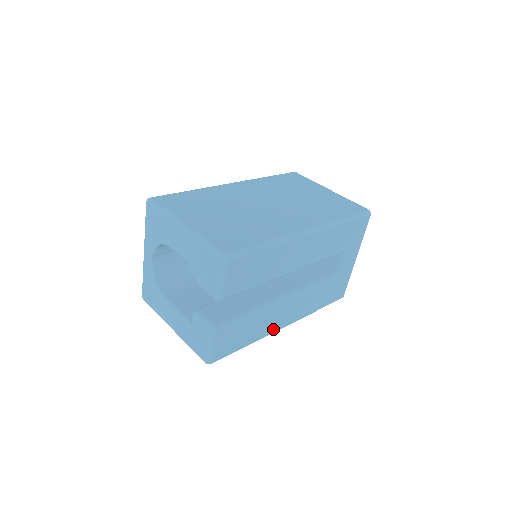
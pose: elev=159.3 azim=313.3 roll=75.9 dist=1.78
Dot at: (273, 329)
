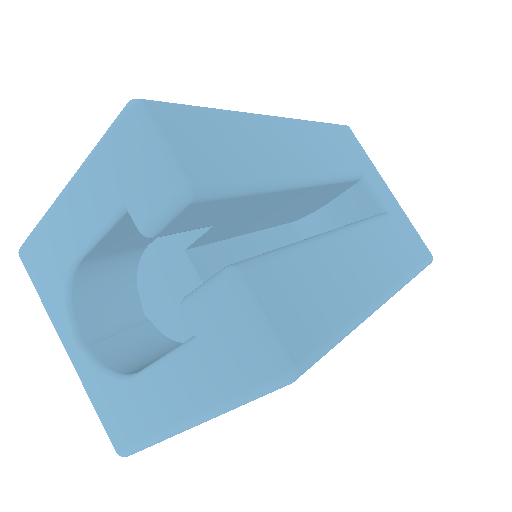
Dot at: (369, 295)
